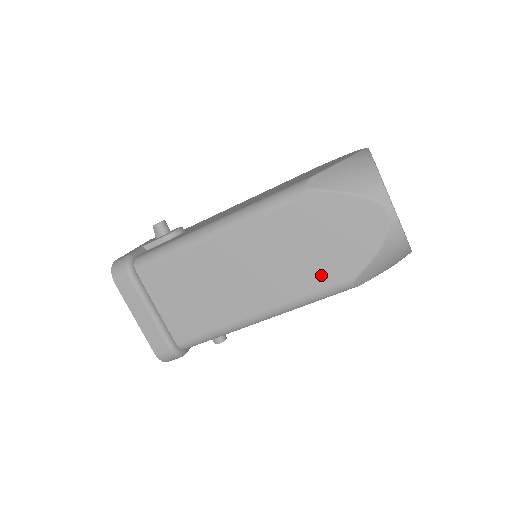
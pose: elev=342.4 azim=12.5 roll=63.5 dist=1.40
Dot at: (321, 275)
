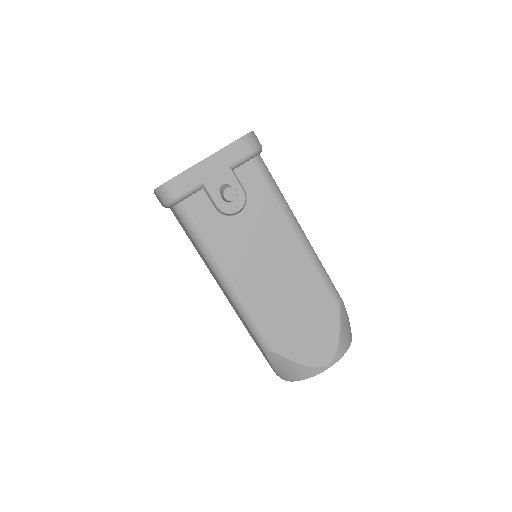
Dot at: occluded
